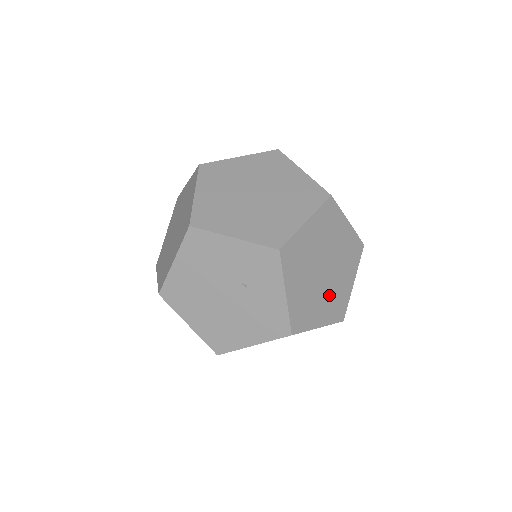
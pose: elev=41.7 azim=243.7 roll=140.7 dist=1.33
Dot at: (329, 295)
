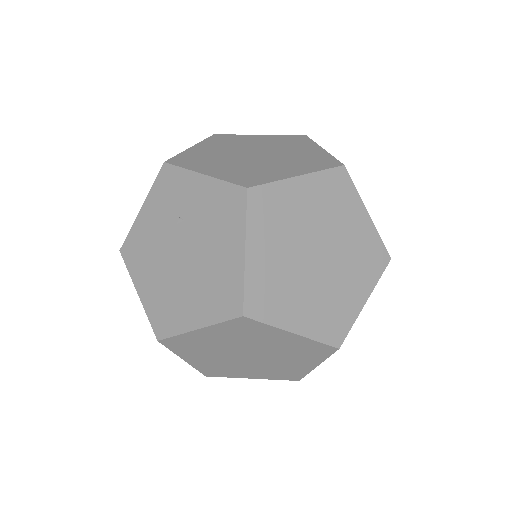
Dot at: (286, 161)
